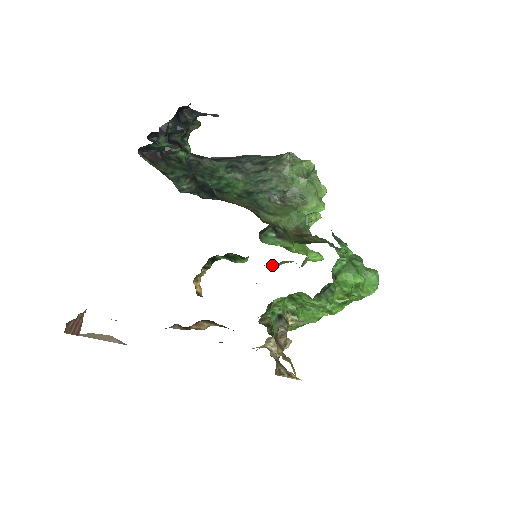
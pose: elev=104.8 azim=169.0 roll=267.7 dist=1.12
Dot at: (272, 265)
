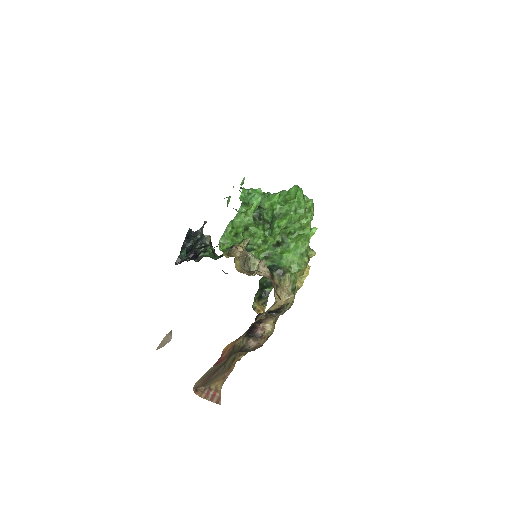
Dot at: occluded
